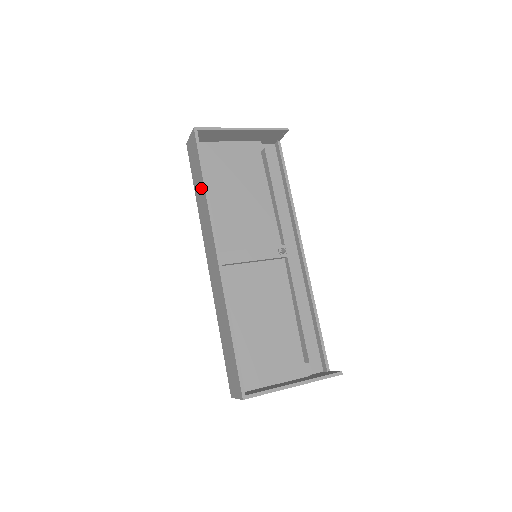
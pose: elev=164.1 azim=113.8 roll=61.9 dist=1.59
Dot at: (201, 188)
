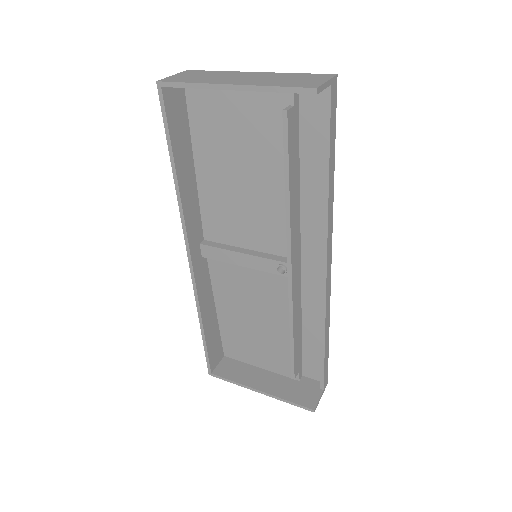
Dot at: (180, 167)
